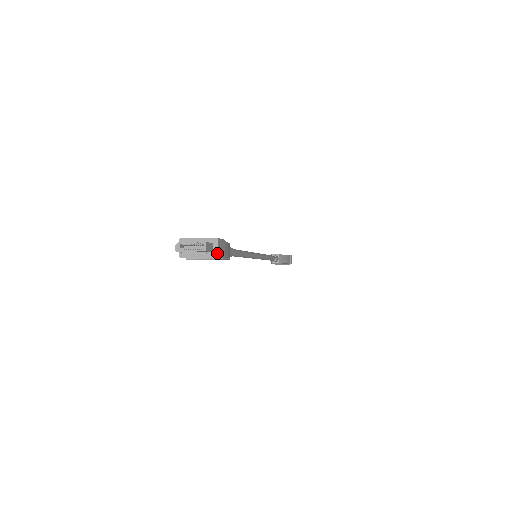
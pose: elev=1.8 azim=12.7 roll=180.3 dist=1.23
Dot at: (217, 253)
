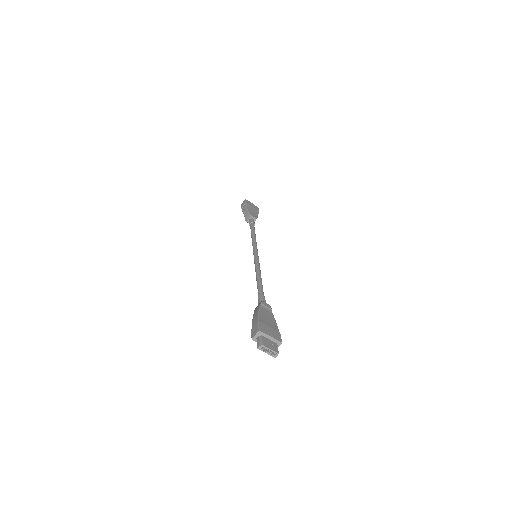
Dot at: occluded
